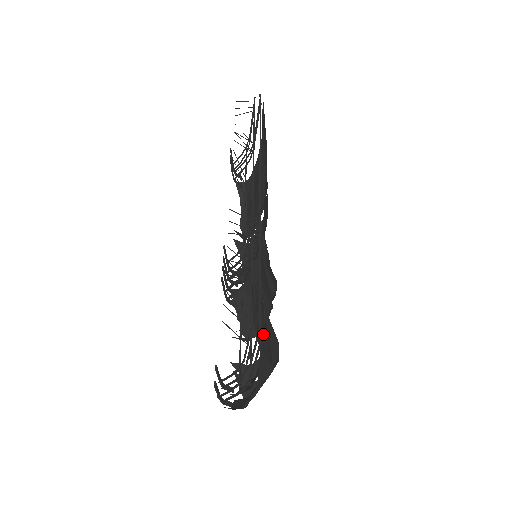
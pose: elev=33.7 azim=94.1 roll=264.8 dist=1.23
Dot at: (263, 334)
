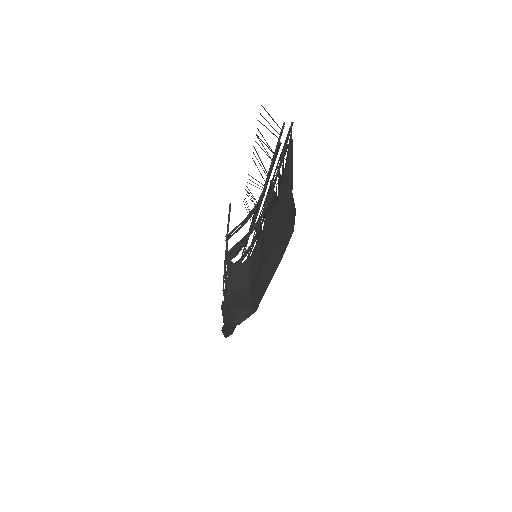
Dot at: occluded
